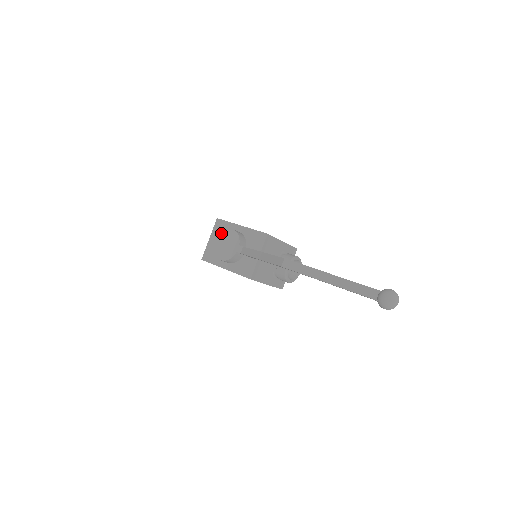
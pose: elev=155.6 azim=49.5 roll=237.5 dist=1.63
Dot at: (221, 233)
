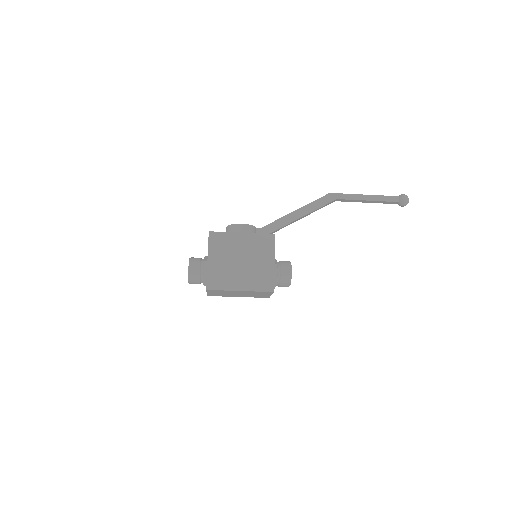
Dot at: occluded
